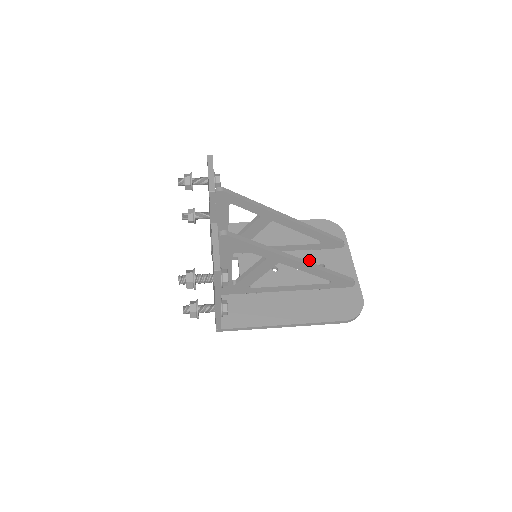
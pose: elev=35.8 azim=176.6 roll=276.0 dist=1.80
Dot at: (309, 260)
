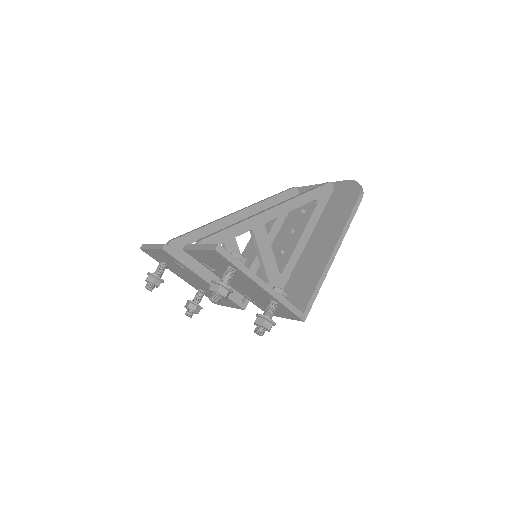
Dot at: (292, 221)
